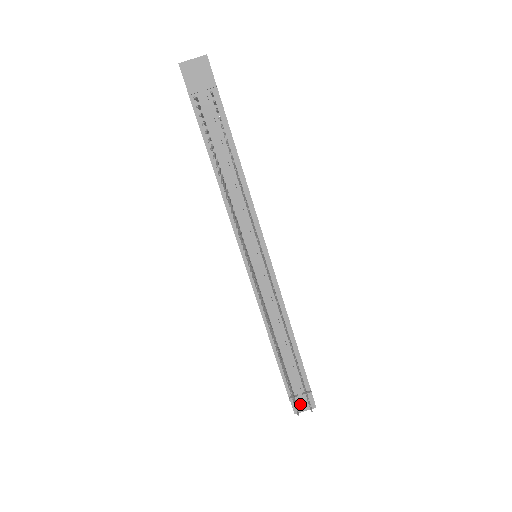
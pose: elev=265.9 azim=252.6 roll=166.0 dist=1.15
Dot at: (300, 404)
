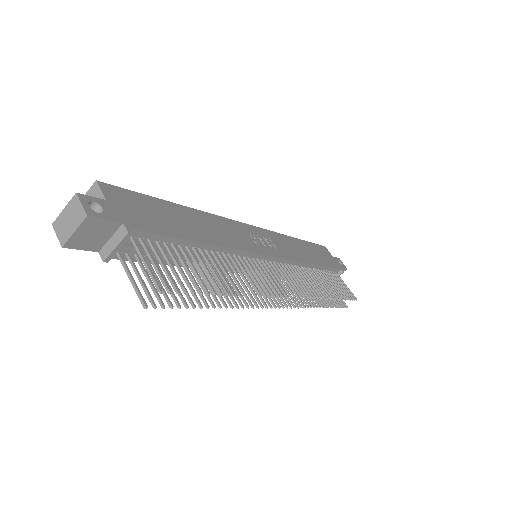
Dot at: occluded
